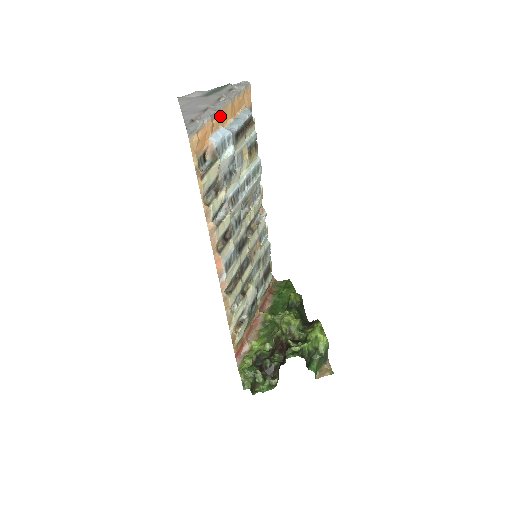
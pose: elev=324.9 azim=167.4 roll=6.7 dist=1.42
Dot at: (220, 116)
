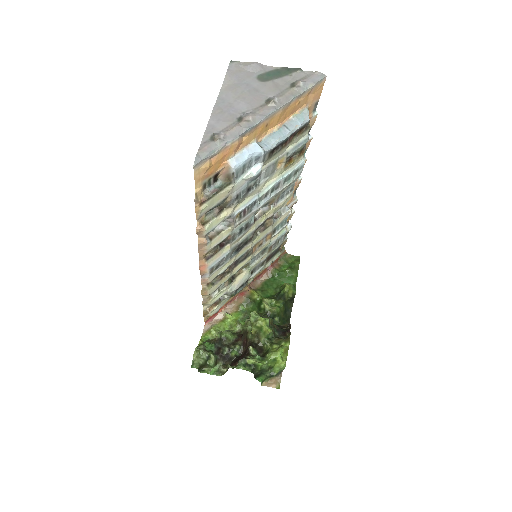
Dot at: (257, 129)
